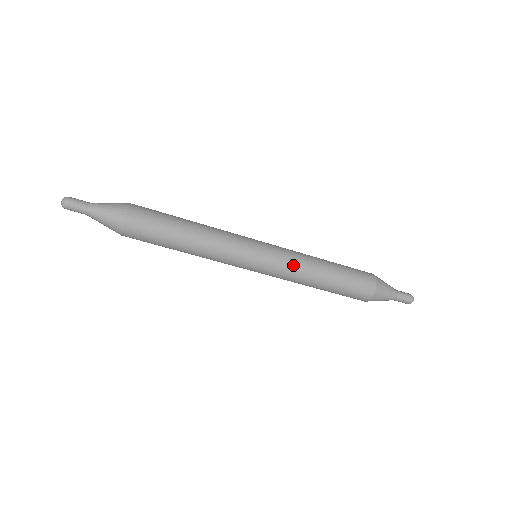
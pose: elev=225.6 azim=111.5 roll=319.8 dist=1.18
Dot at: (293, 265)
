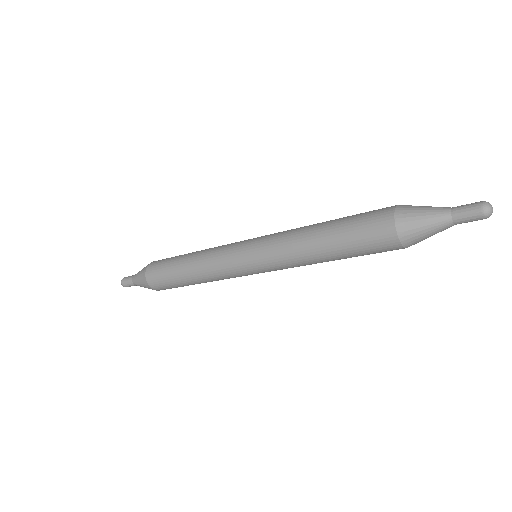
Dot at: (279, 241)
